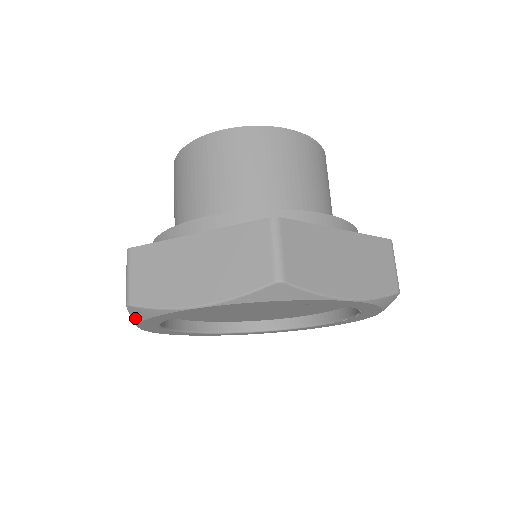
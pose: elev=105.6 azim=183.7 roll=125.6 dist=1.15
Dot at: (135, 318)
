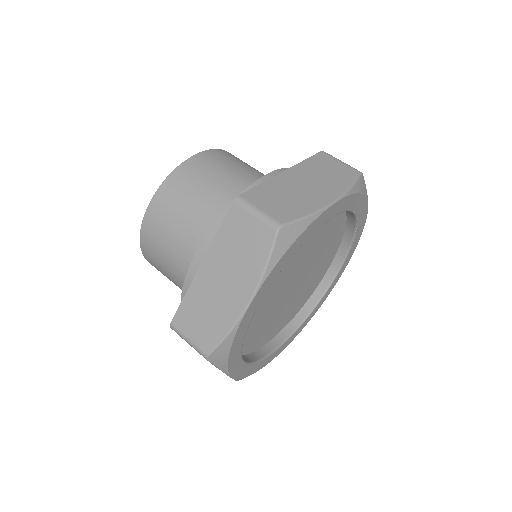
Dot at: (221, 365)
